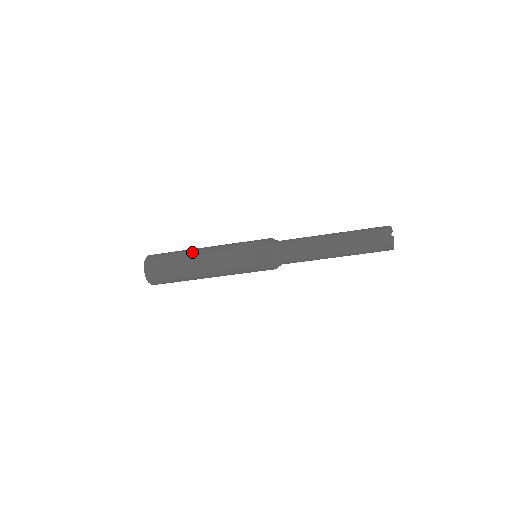
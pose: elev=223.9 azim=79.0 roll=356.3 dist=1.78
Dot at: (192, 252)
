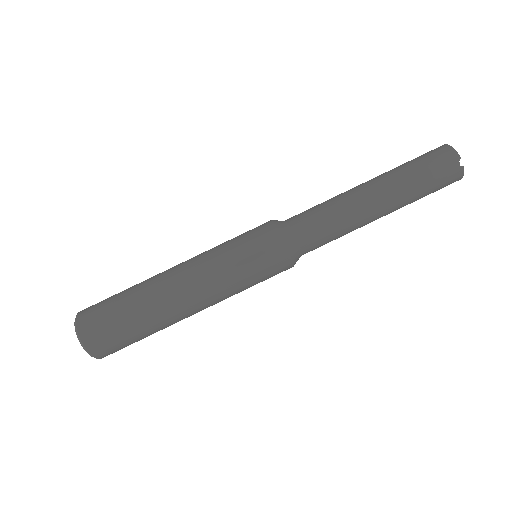
Dot at: occluded
